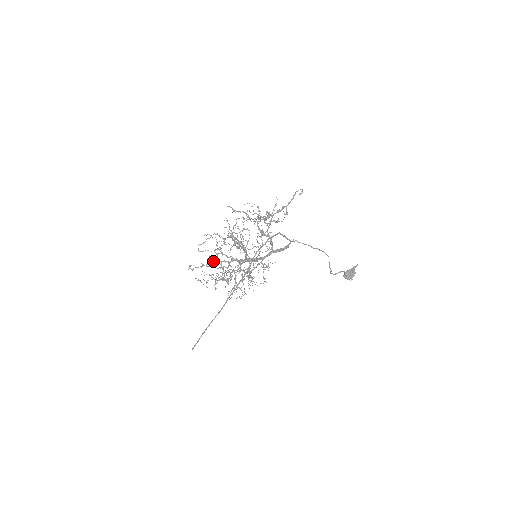
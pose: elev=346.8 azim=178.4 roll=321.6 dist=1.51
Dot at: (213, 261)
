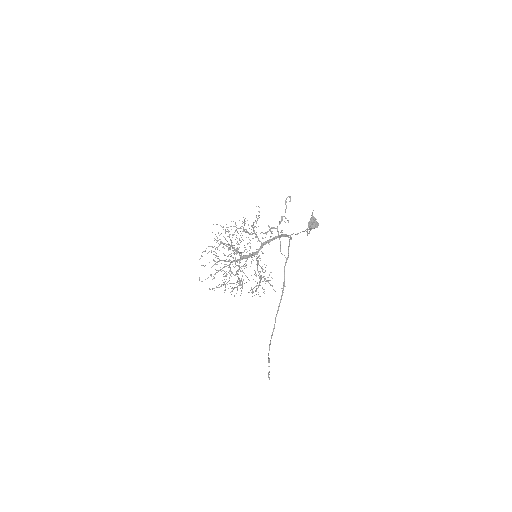
Dot at: (224, 273)
